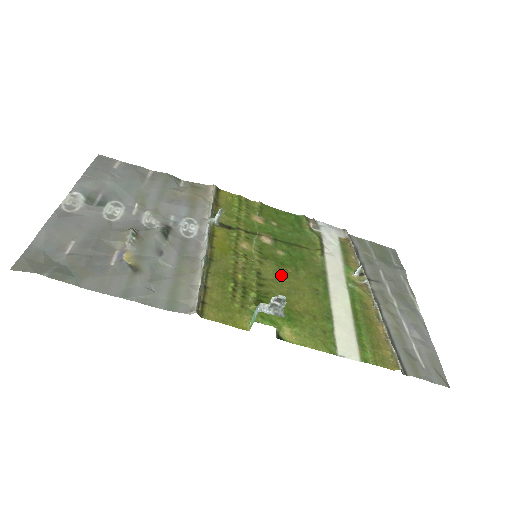
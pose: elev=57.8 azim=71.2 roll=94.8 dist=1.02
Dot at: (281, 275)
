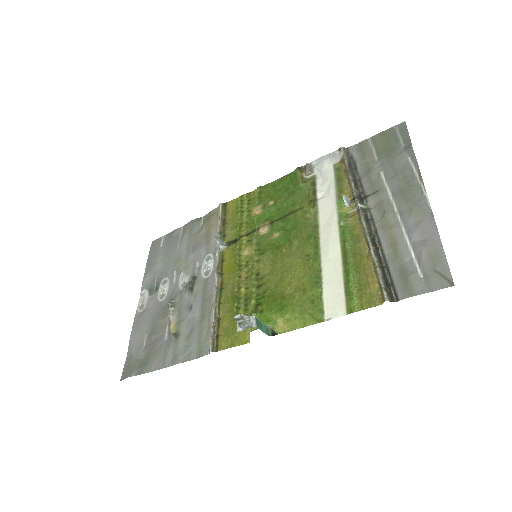
Dot at: (276, 262)
